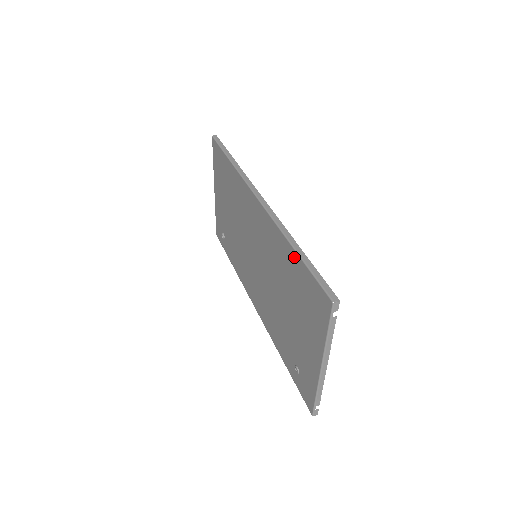
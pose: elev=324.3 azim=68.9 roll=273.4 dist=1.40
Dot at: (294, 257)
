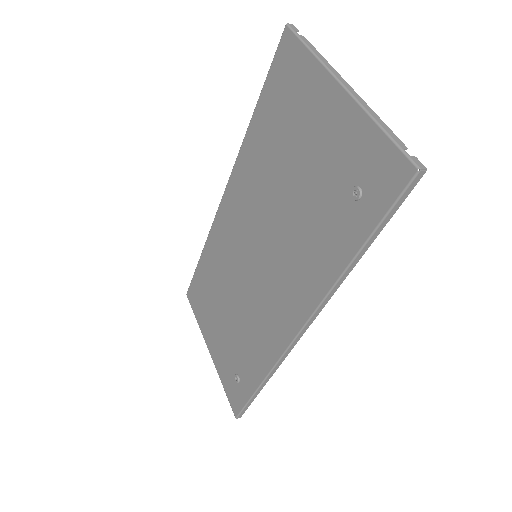
Dot at: (258, 115)
